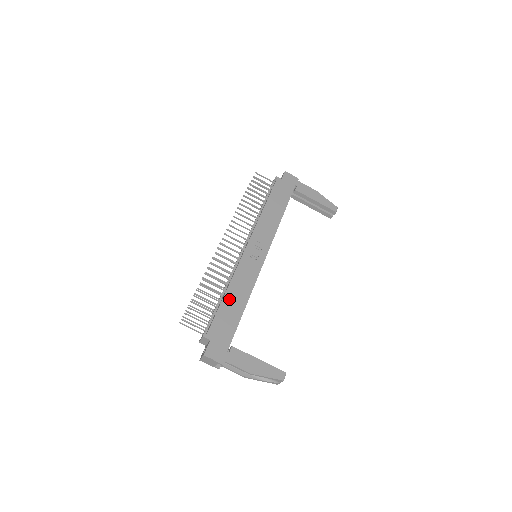
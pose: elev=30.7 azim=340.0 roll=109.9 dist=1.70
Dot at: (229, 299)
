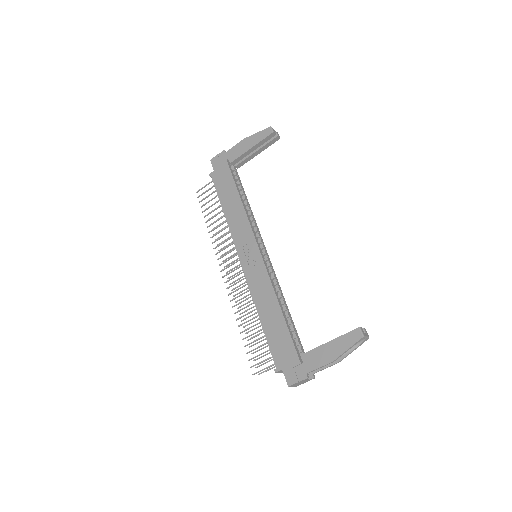
Dot at: (266, 320)
